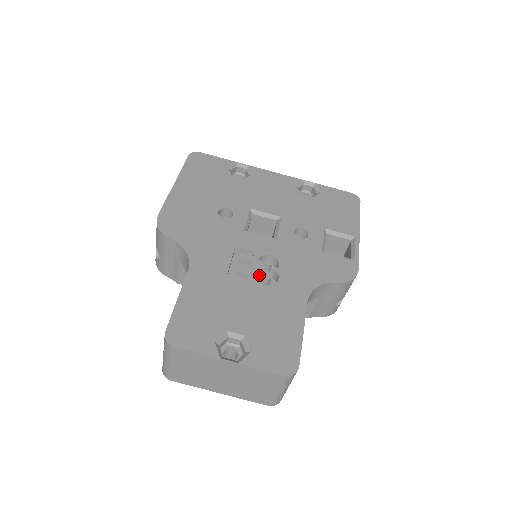
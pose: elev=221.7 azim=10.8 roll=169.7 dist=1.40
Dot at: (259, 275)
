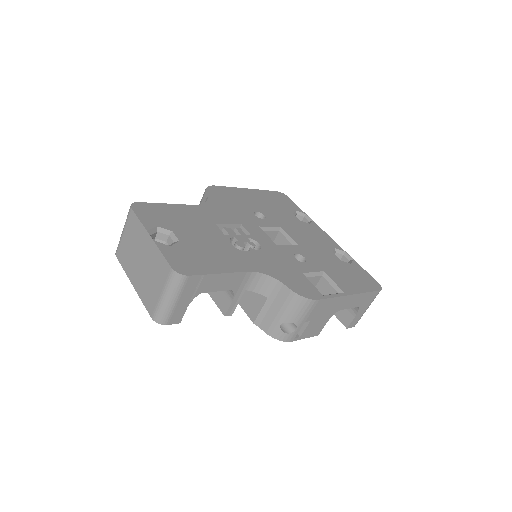
Dot at: occluded
